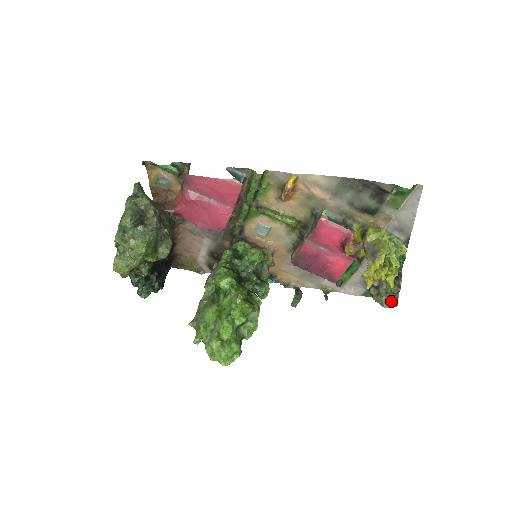
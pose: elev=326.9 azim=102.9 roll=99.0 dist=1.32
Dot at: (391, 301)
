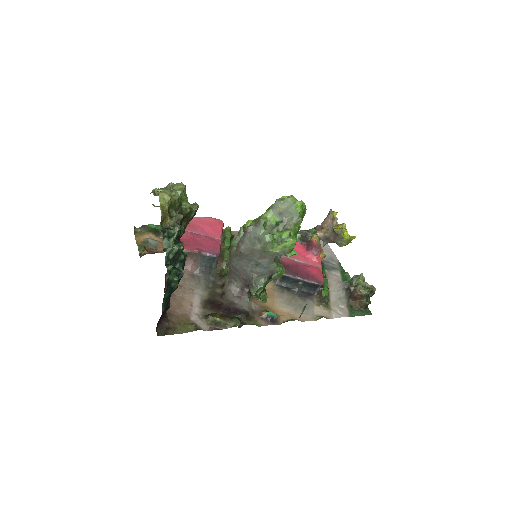
Dot at: (368, 285)
